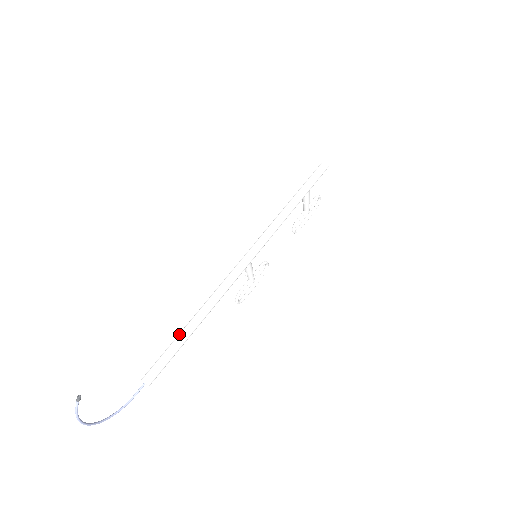
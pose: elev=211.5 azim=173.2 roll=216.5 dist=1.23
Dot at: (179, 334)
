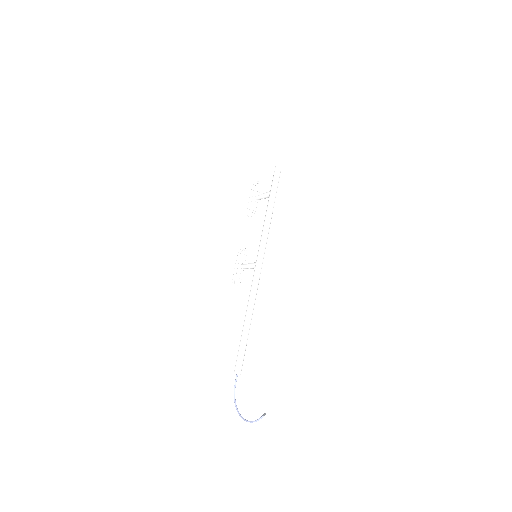
Dot at: (245, 335)
